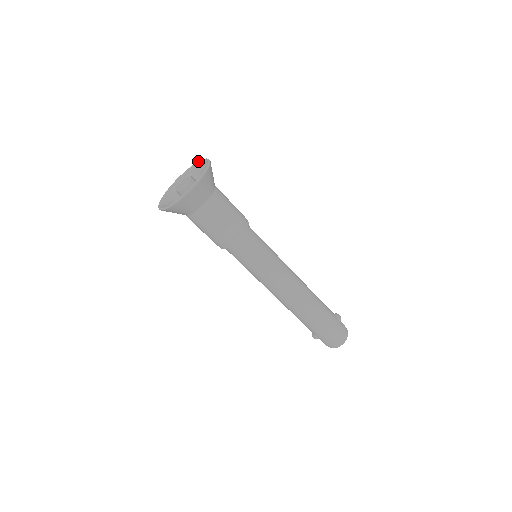
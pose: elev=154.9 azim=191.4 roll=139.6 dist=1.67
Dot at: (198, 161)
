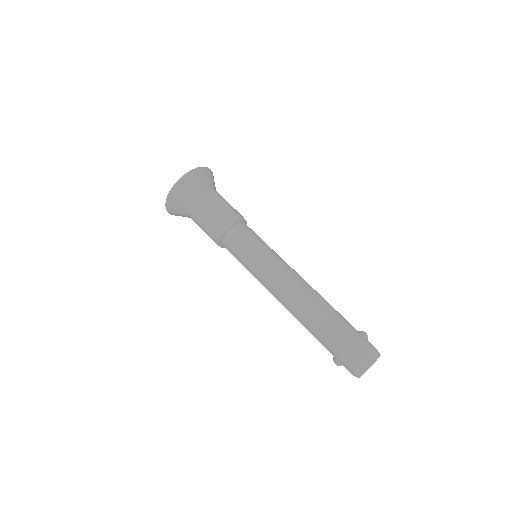
Dot at: occluded
